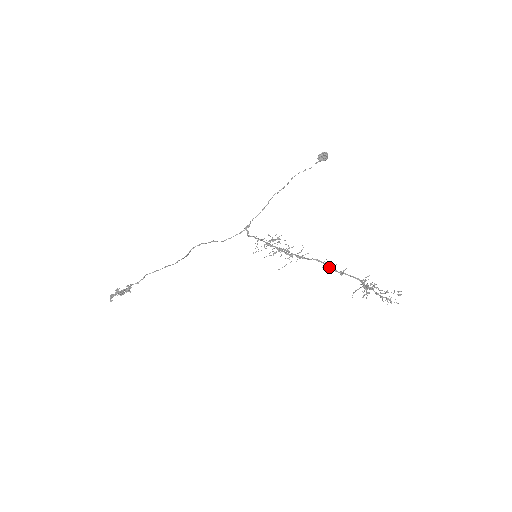
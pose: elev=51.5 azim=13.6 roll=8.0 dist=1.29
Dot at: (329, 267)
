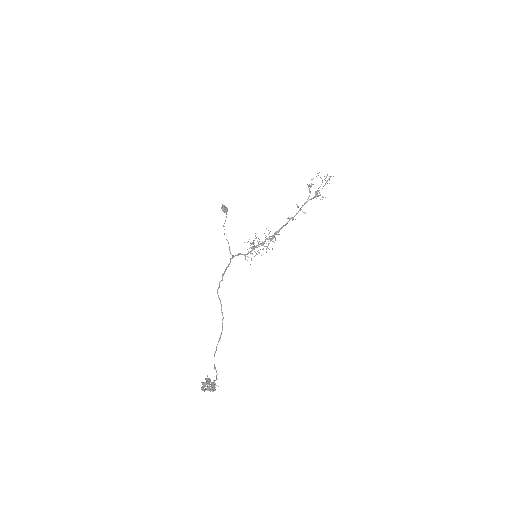
Dot at: (293, 217)
